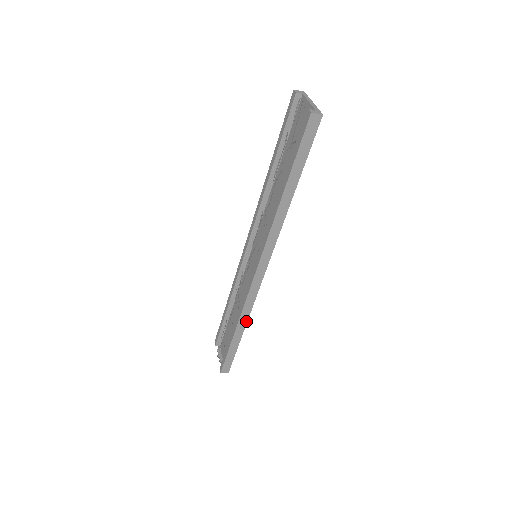
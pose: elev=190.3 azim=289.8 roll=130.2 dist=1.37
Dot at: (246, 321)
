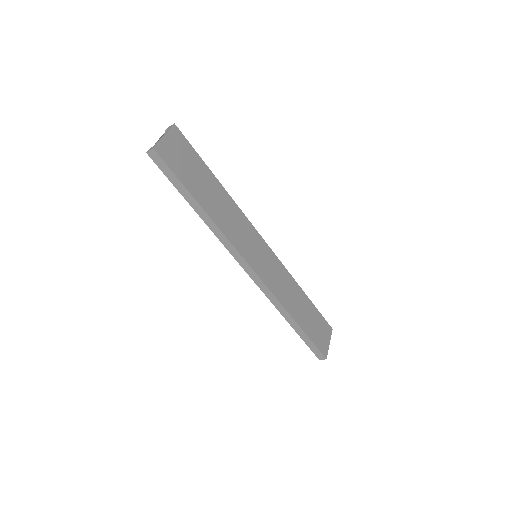
Dot at: (287, 312)
